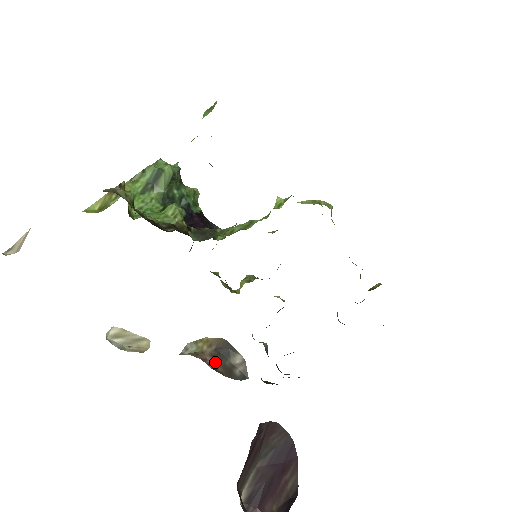
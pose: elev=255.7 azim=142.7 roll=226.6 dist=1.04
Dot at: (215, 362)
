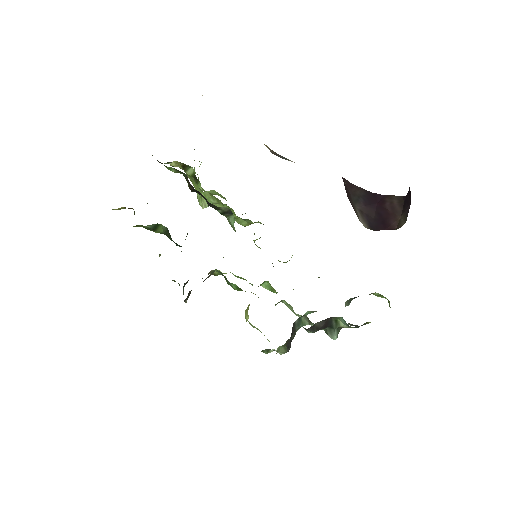
Dot at: occluded
